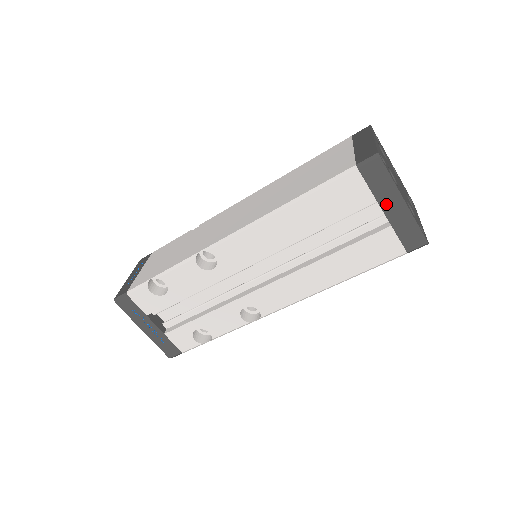
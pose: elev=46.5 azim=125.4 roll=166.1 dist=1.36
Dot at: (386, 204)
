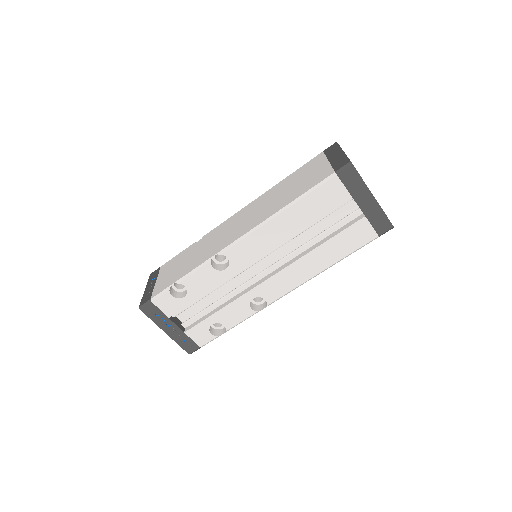
Dot at: (360, 200)
